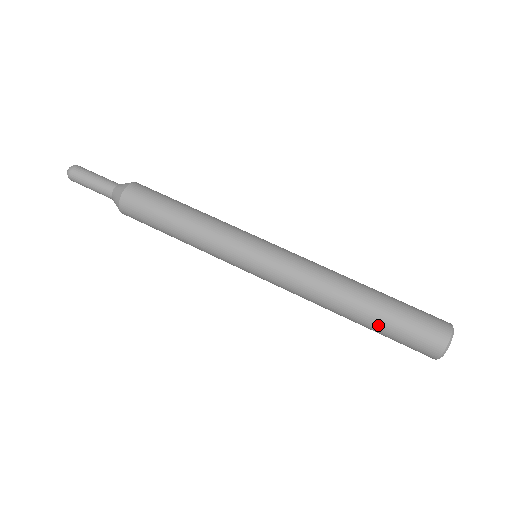
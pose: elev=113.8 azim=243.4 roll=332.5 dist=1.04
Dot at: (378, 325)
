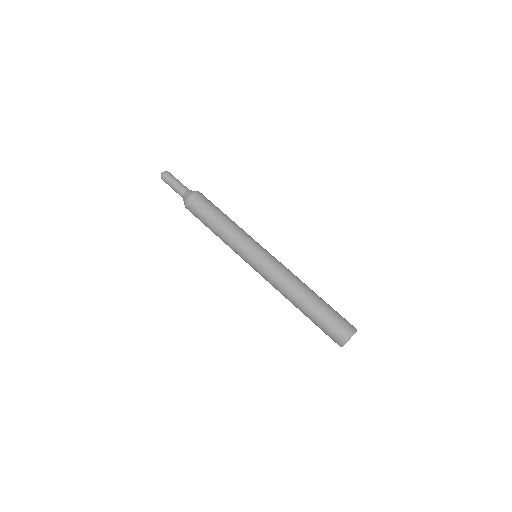
Dot at: (316, 312)
